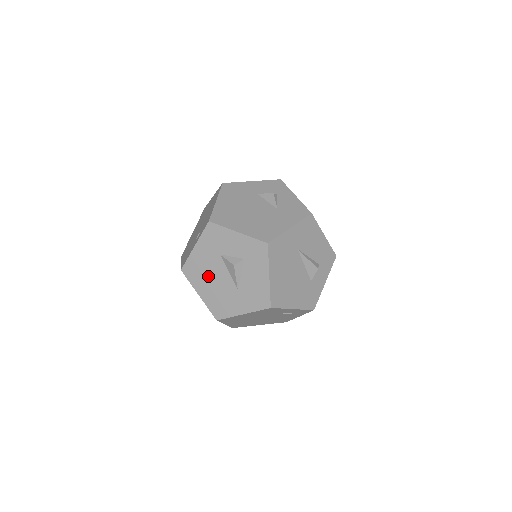
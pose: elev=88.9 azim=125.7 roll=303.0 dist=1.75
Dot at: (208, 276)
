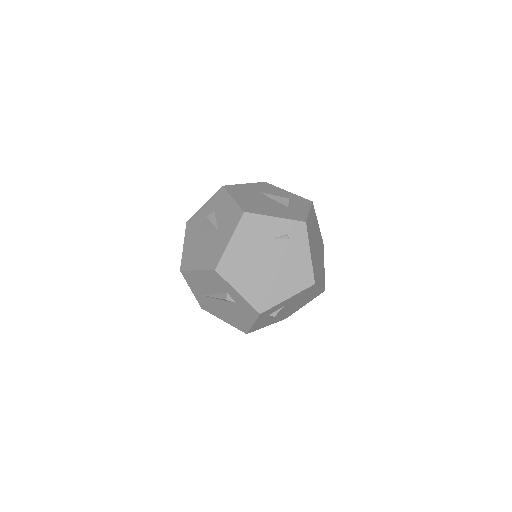
Dot at: (197, 250)
